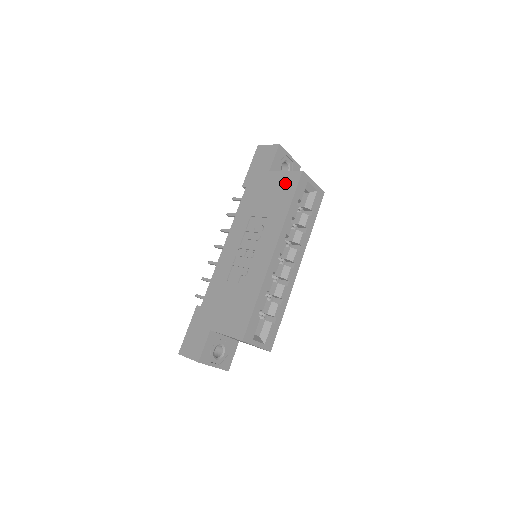
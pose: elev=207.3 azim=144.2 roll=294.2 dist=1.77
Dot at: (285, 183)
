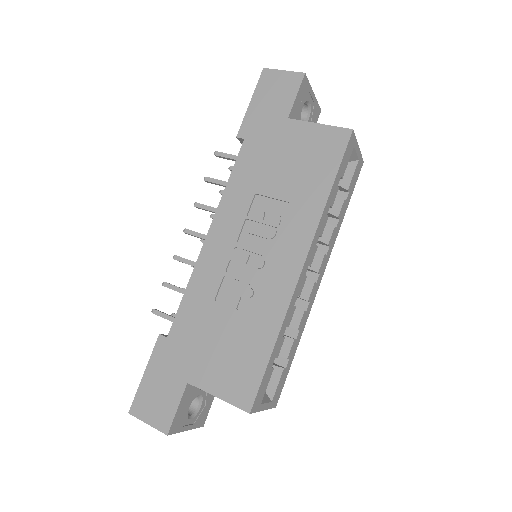
Dot at: (320, 146)
